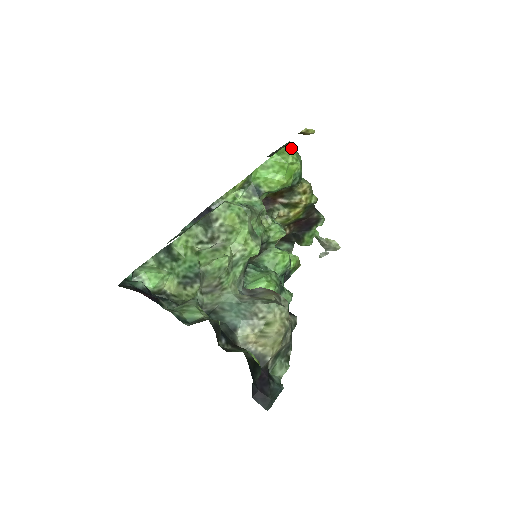
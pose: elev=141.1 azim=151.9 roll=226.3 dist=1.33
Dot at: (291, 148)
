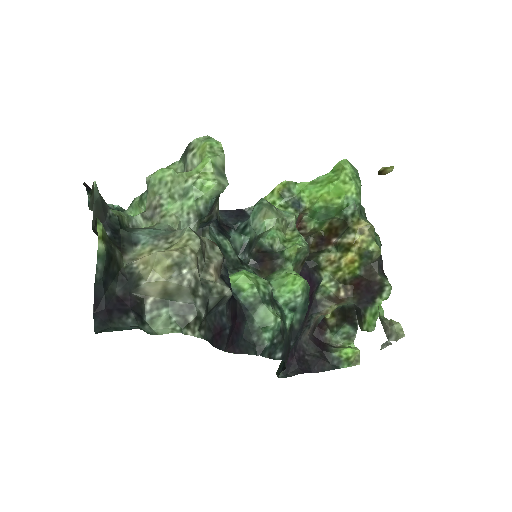
Dot at: (347, 165)
